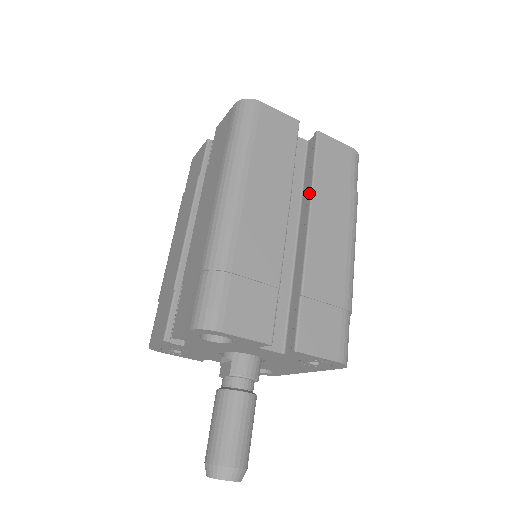
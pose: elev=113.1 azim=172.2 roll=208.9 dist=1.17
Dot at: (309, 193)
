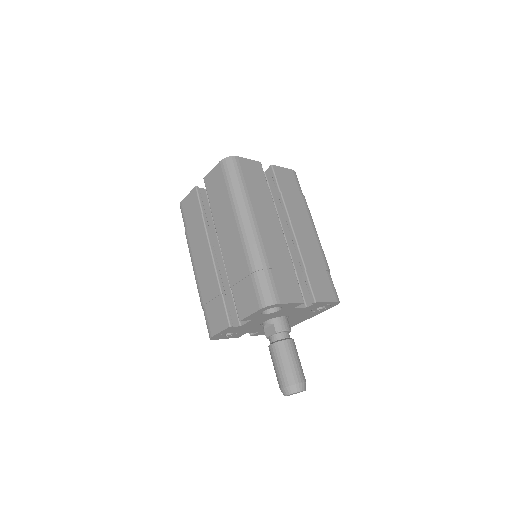
Dot at: (283, 207)
